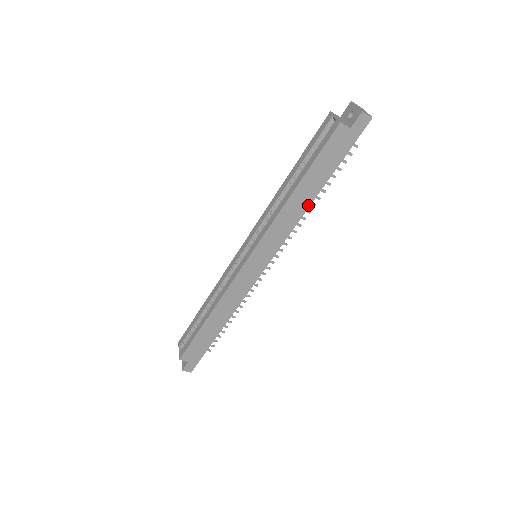
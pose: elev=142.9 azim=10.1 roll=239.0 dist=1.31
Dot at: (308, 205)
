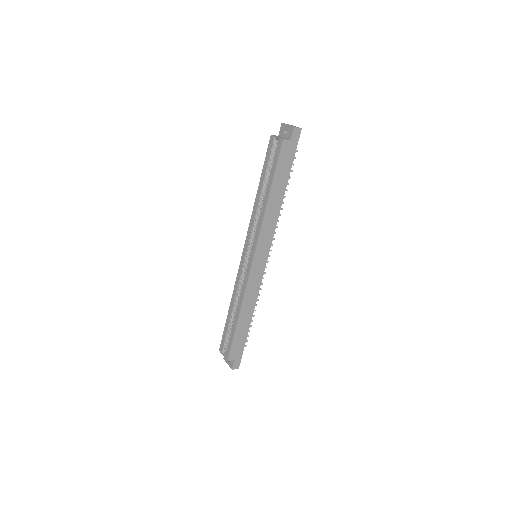
Dot at: (281, 203)
